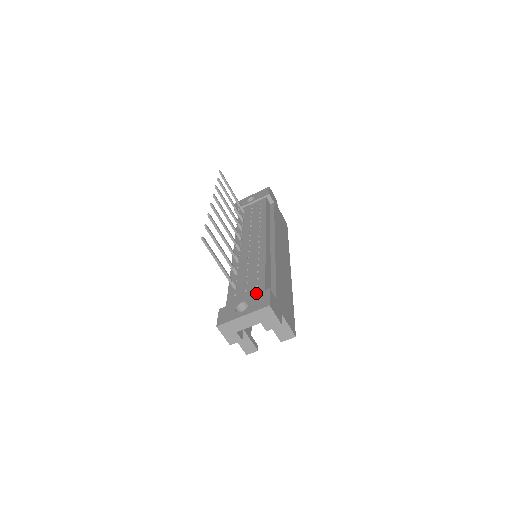
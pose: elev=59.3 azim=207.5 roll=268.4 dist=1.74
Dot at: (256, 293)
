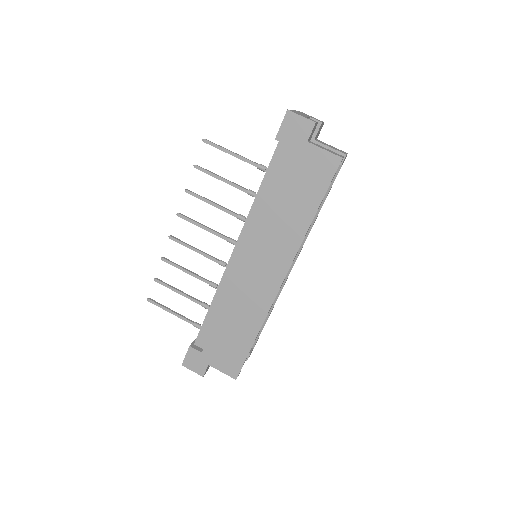
Dot at: occluded
